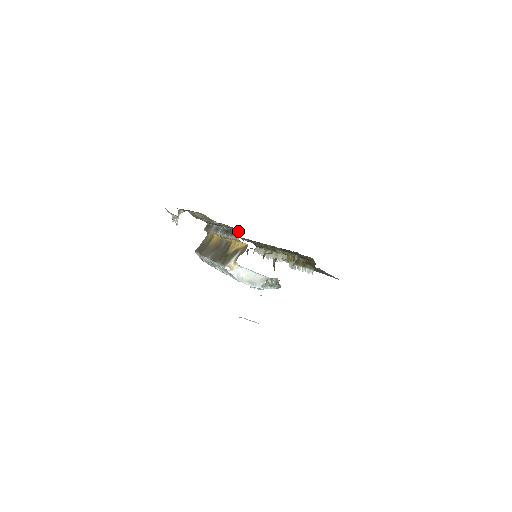
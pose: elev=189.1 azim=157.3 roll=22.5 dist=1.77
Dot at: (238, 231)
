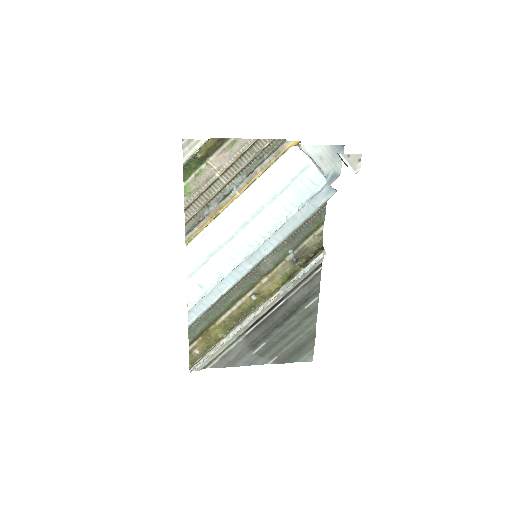
Dot at: (279, 146)
